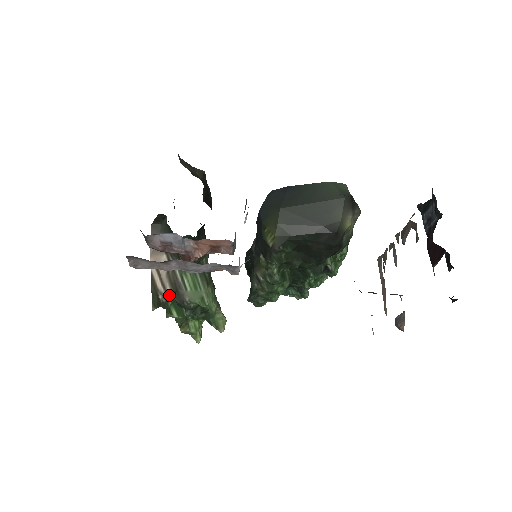
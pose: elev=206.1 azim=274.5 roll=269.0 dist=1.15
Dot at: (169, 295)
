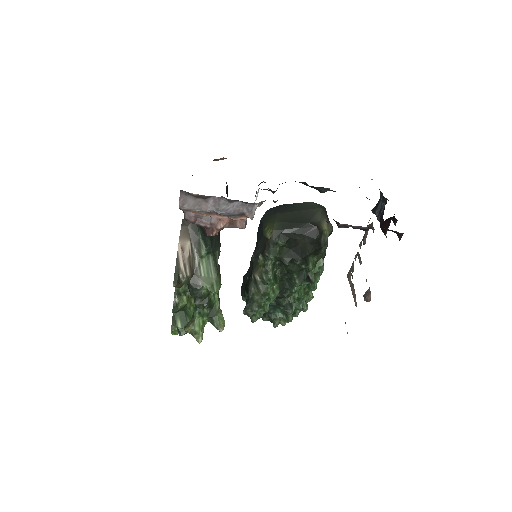
Dot at: (187, 276)
